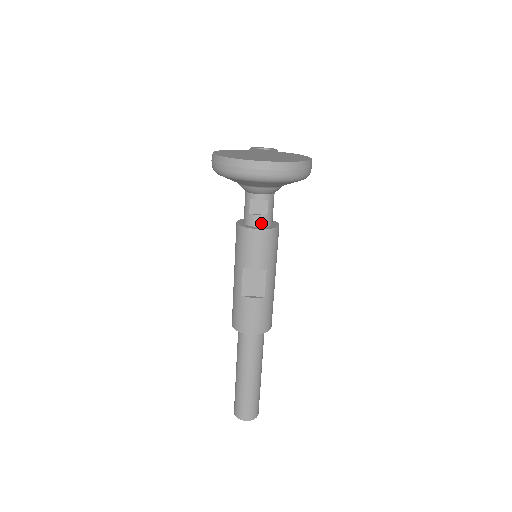
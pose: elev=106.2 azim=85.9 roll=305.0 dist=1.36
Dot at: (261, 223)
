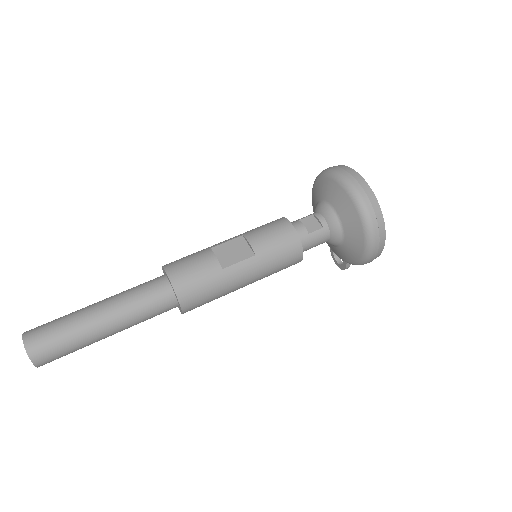
Dot at: (298, 231)
